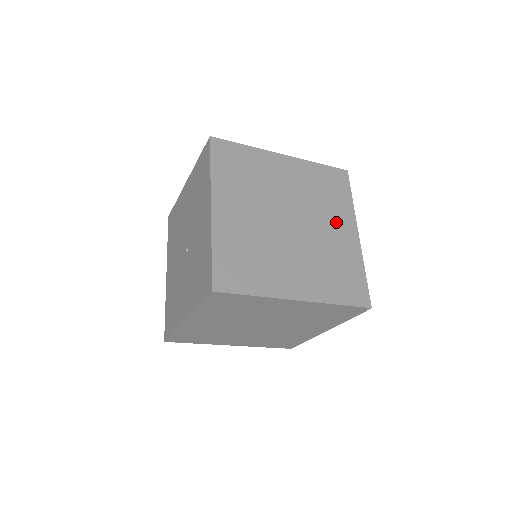
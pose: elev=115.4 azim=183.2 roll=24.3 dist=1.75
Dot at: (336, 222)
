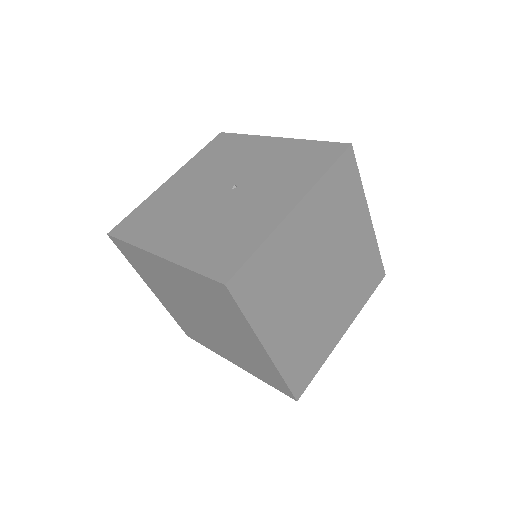
Dot at: occluded
